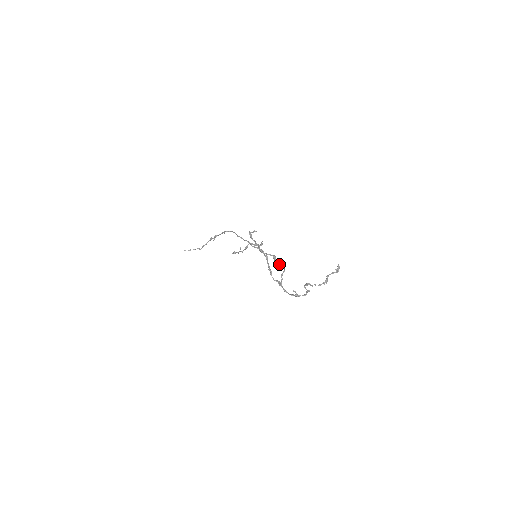
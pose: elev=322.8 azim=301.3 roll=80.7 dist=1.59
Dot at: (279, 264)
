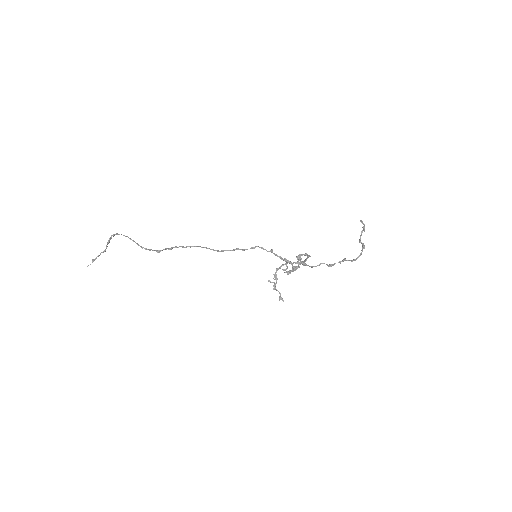
Dot at: occluded
